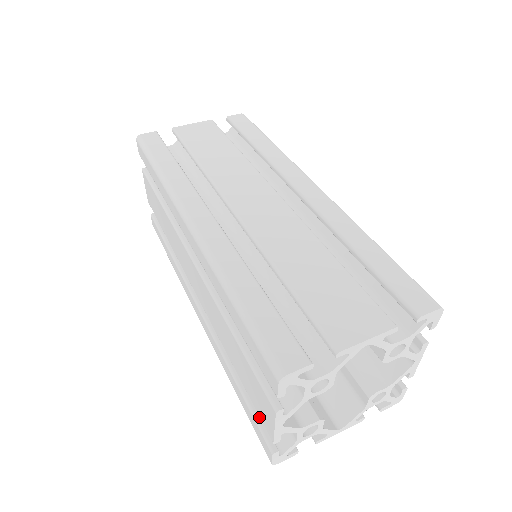
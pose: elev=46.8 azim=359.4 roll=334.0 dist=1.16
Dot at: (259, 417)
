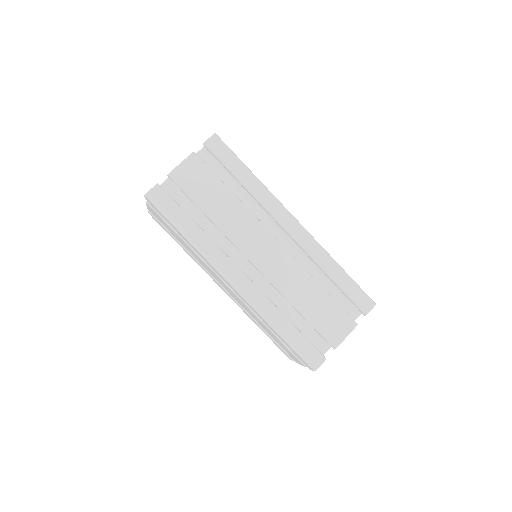
Dot at: occluded
